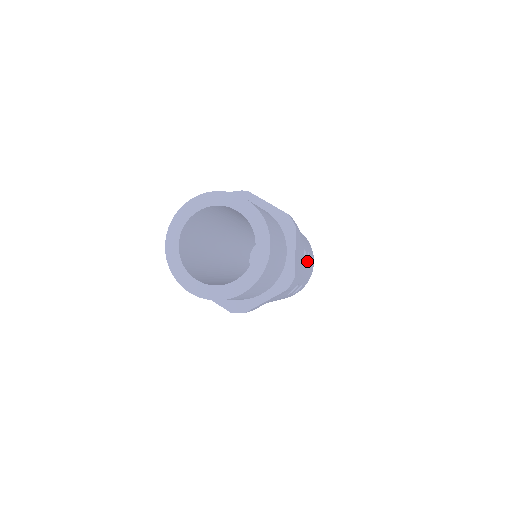
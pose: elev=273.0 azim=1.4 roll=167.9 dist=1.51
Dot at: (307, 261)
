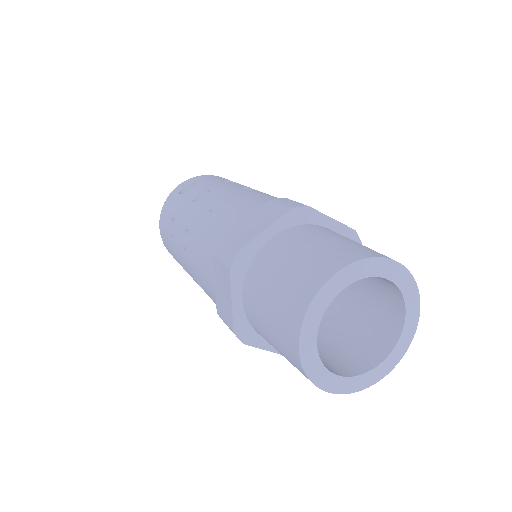
Dot at: occluded
